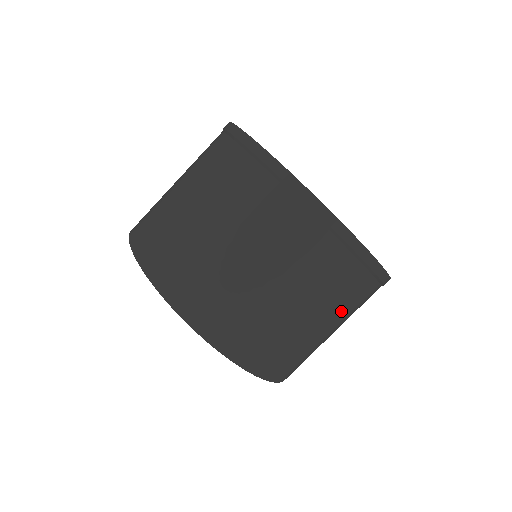
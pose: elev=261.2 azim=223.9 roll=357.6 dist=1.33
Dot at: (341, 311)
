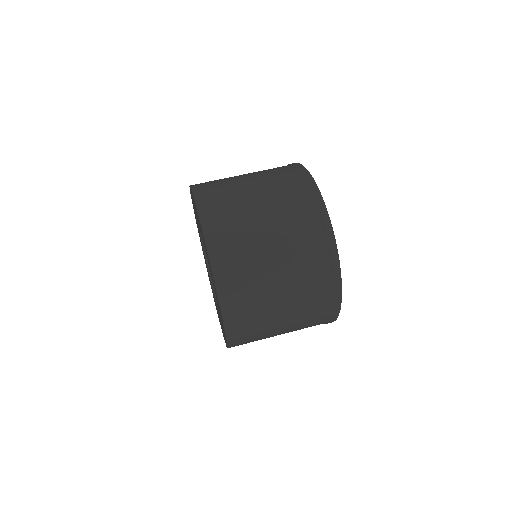
Dot at: (274, 194)
